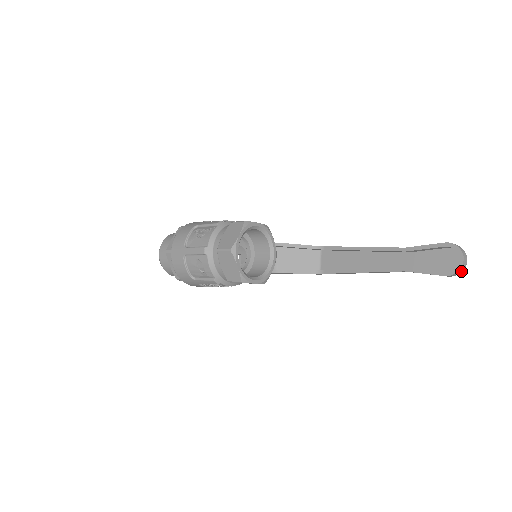
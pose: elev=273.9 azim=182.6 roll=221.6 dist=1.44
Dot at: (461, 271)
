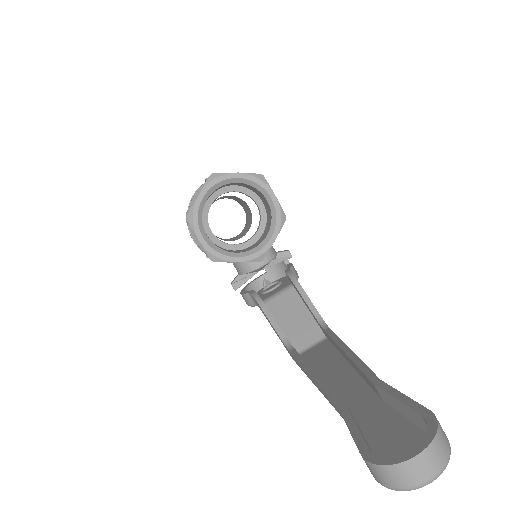
Dot at: (396, 483)
